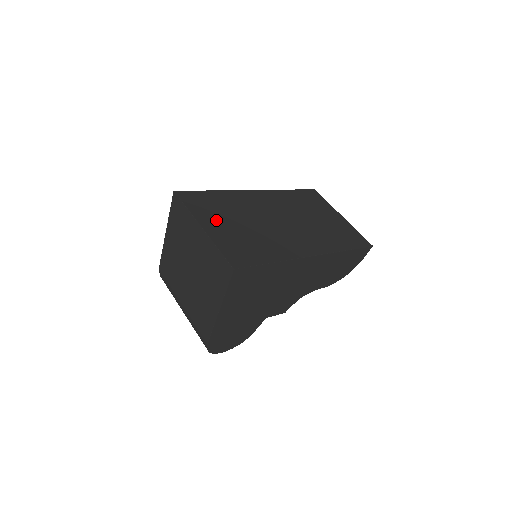
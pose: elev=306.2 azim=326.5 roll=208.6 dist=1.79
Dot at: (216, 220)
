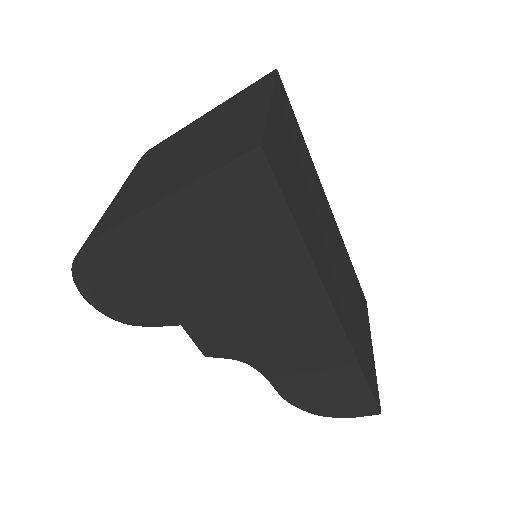
Dot at: (286, 130)
